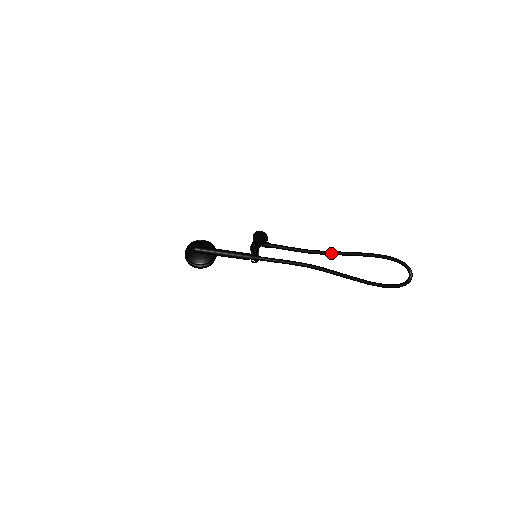
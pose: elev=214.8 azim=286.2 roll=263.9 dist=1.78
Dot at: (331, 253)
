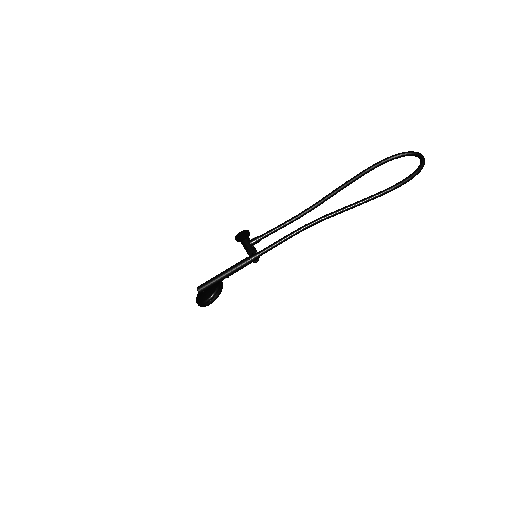
Dot at: (321, 200)
